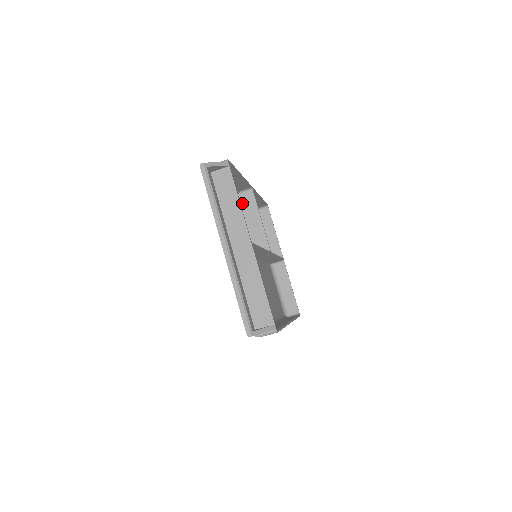
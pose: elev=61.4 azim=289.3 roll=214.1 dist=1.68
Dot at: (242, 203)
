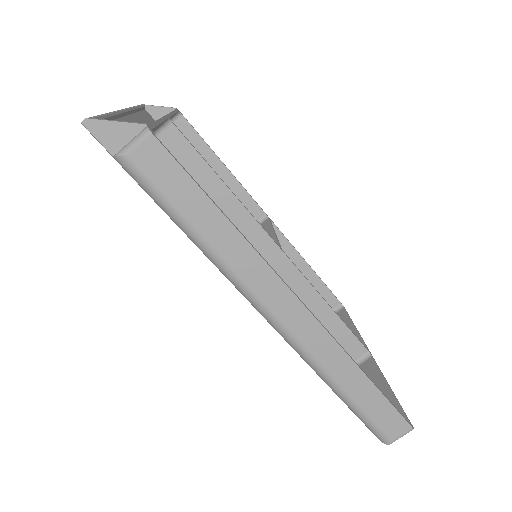
Dot at: occluded
